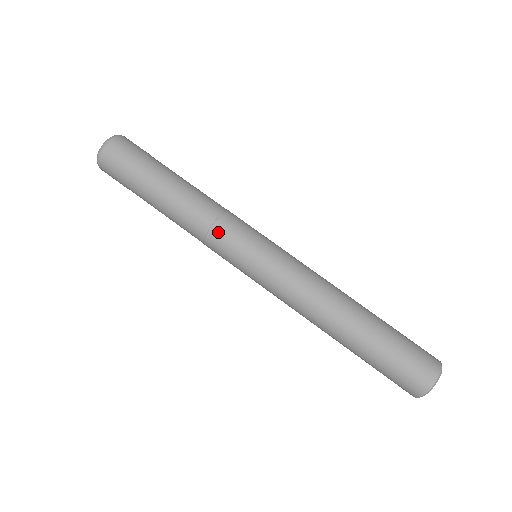
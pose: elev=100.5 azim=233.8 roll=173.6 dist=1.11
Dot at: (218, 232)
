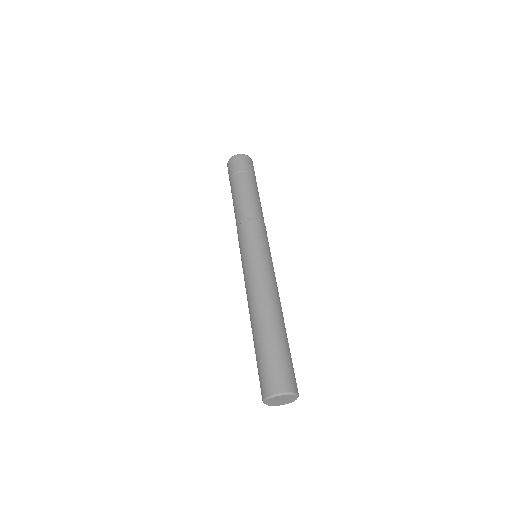
Dot at: (258, 224)
